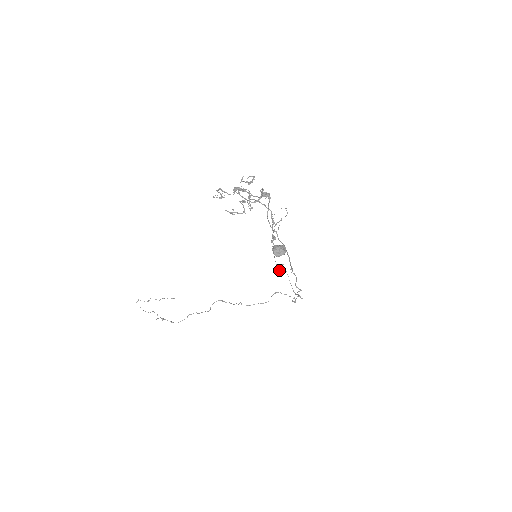
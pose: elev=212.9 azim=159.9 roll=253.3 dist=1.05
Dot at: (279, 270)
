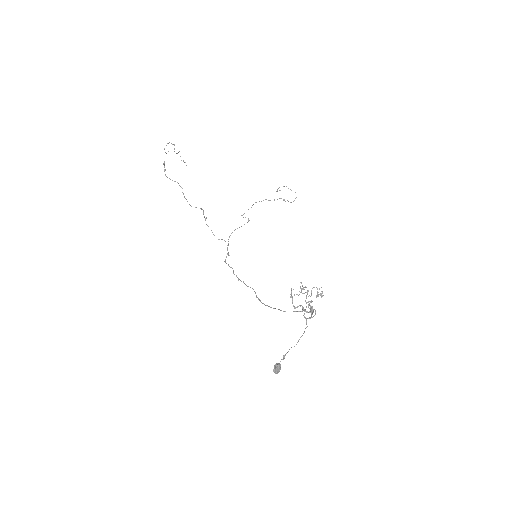
Dot at: (243, 217)
